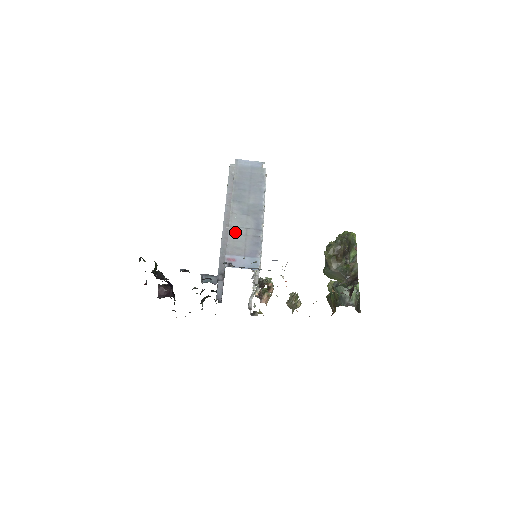
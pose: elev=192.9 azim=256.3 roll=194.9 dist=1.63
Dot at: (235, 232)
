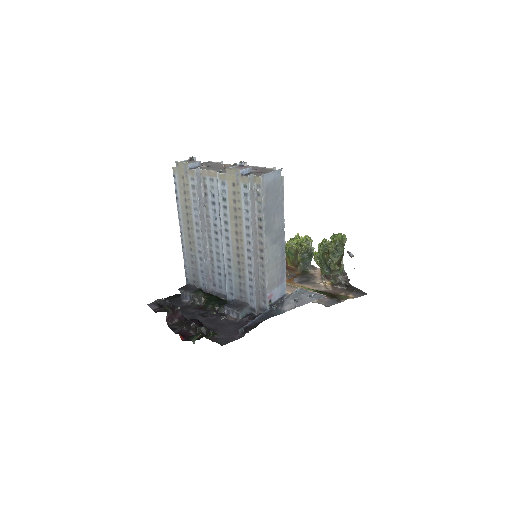
Dot at: (270, 267)
